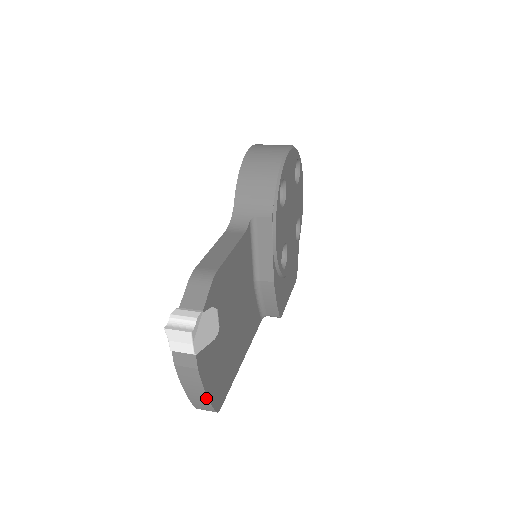
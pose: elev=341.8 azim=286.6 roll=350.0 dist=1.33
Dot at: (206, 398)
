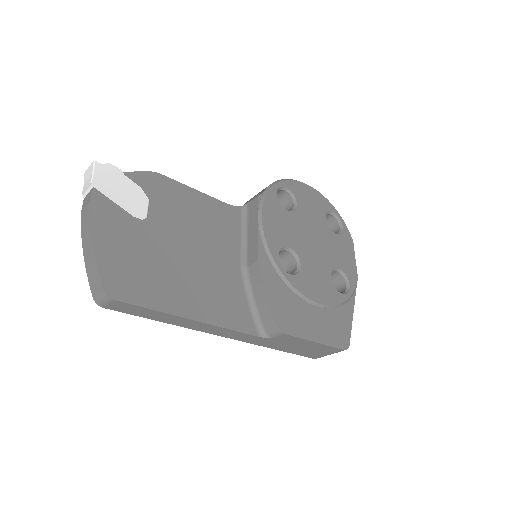
Dot at: (93, 253)
